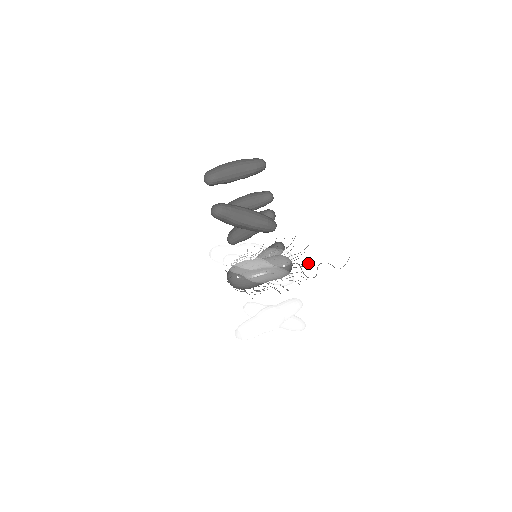
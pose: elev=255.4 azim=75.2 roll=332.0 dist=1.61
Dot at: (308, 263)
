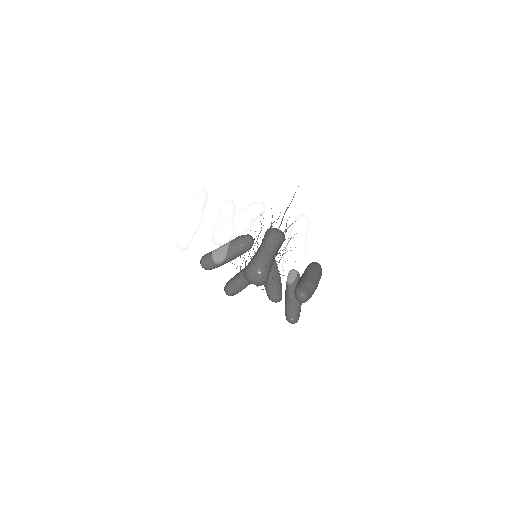
Dot at: occluded
